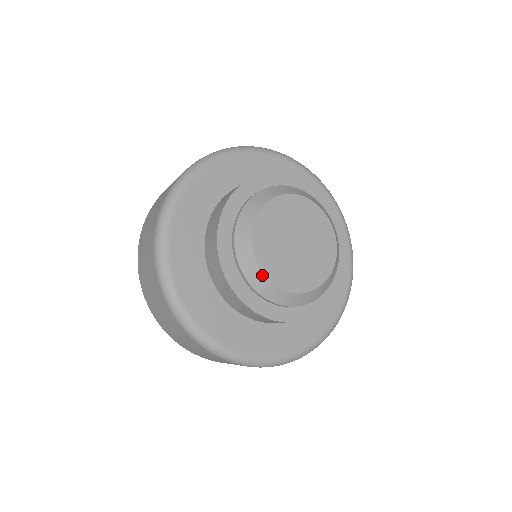
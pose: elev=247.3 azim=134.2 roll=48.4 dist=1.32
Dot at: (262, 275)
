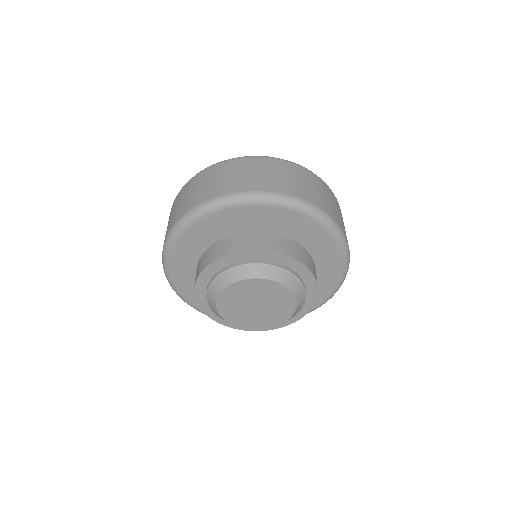
Dot at: occluded
